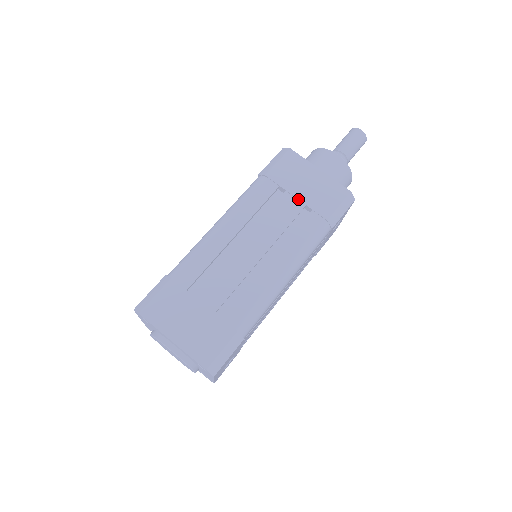
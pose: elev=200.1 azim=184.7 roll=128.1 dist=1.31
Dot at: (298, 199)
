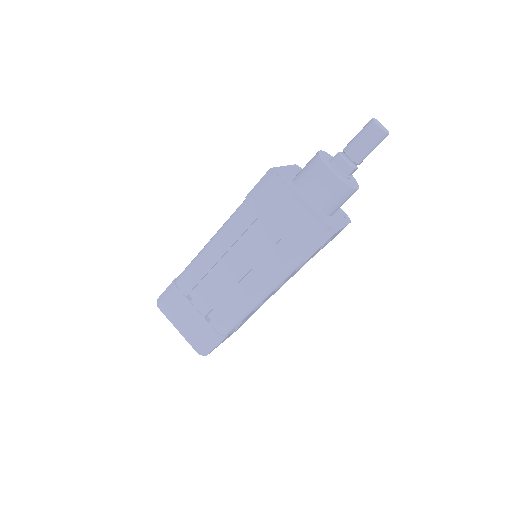
Dot at: (274, 232)
